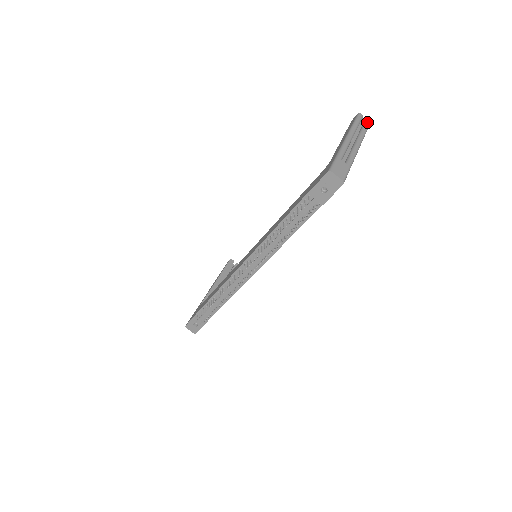
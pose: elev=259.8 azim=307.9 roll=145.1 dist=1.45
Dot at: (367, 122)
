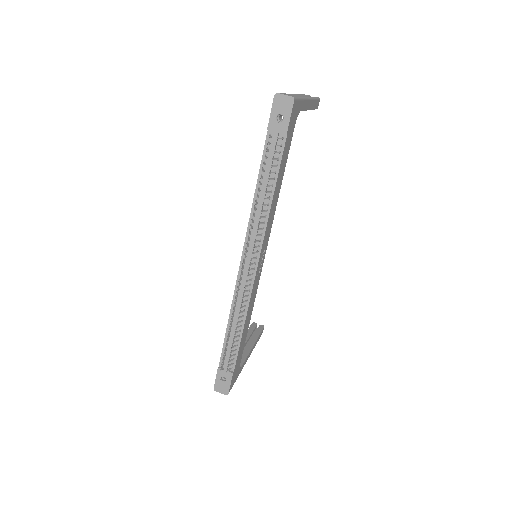
Dot at: occluded
